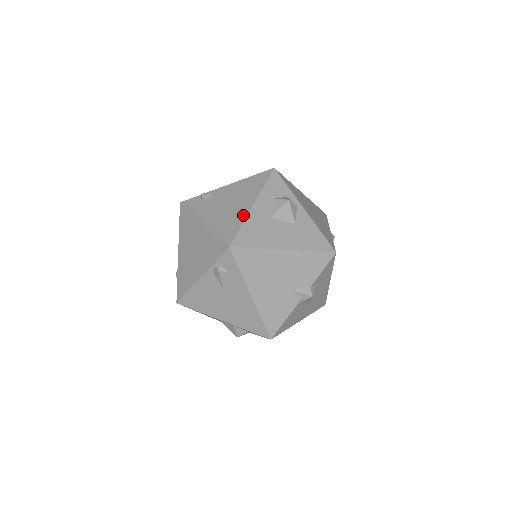
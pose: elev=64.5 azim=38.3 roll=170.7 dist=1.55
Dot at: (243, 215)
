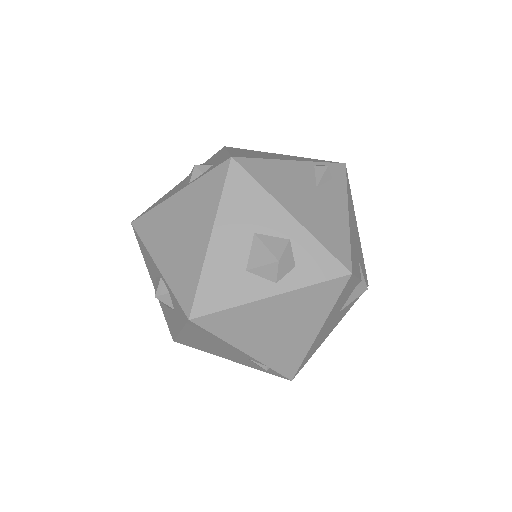
Dot at: occluded
